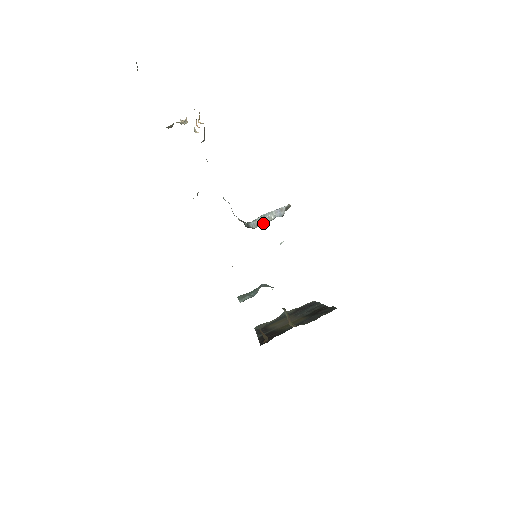
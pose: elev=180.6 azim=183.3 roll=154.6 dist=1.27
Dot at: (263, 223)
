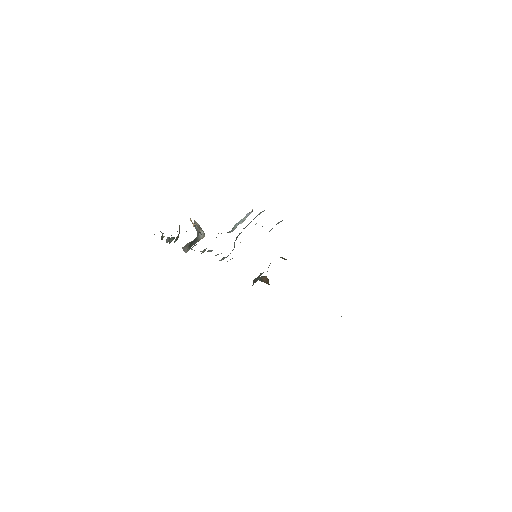
Dot at: occluded
